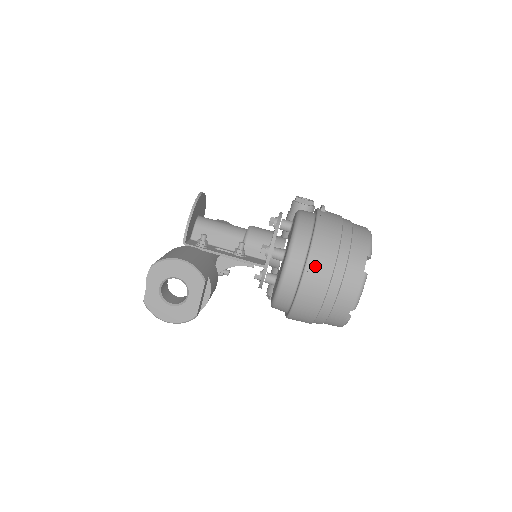
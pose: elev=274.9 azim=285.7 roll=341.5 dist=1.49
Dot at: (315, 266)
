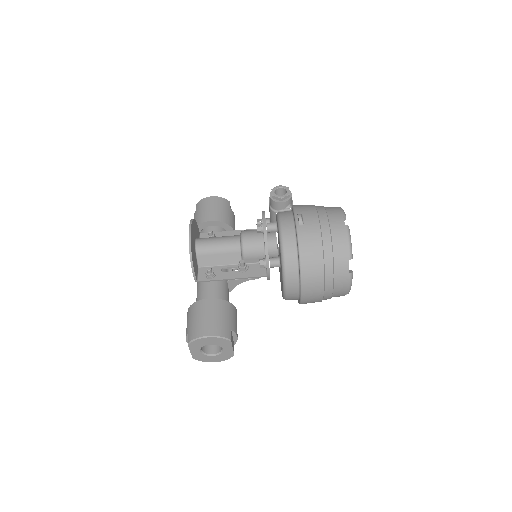
Dot at: (308, 285)
